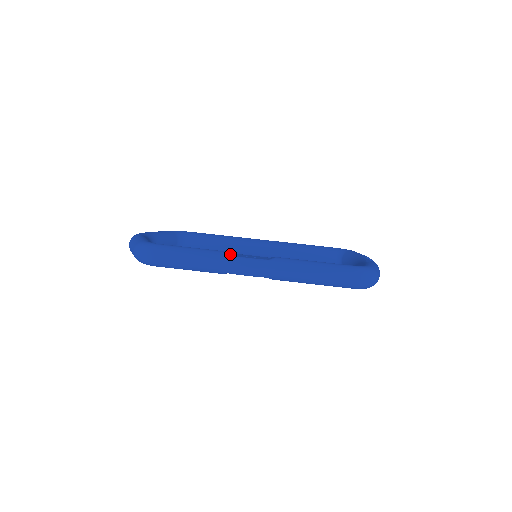
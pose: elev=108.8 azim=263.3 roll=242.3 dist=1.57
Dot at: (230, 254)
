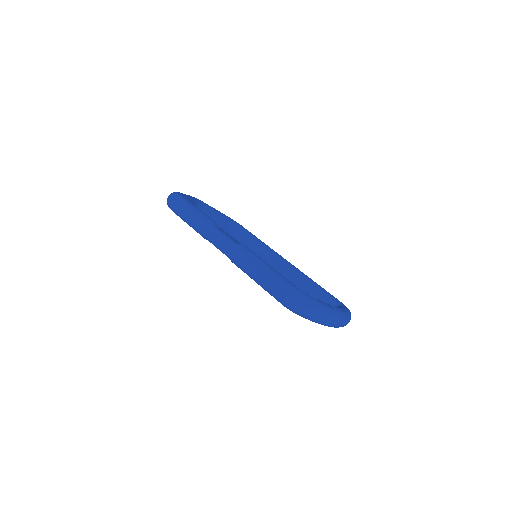
Dot at: (218, 227)
